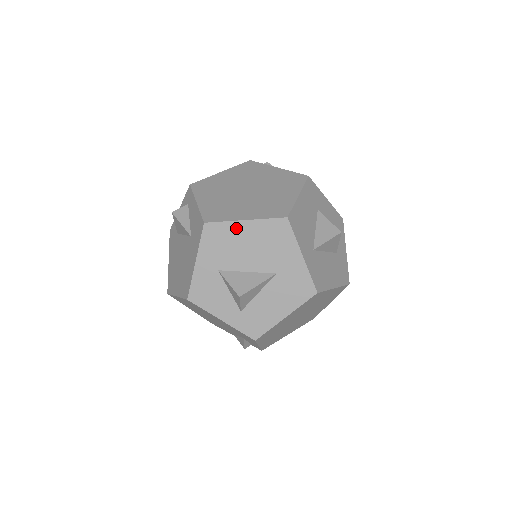
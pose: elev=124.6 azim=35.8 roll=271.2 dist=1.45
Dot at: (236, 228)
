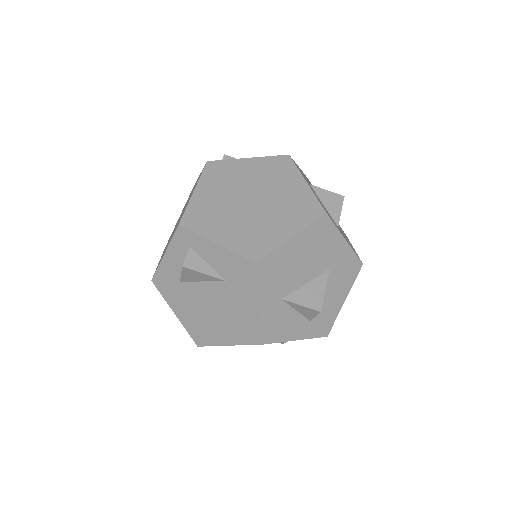
Dot at: (286, 250)
